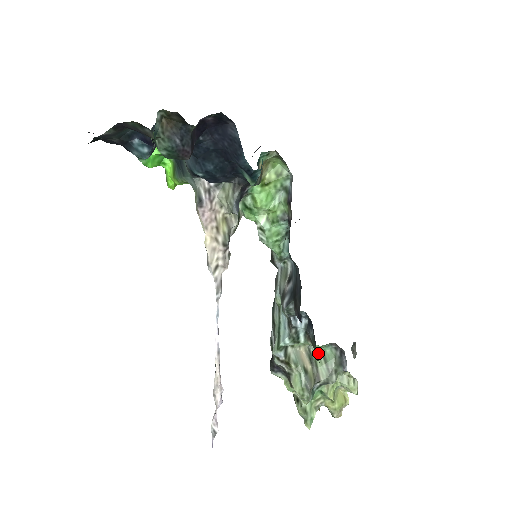
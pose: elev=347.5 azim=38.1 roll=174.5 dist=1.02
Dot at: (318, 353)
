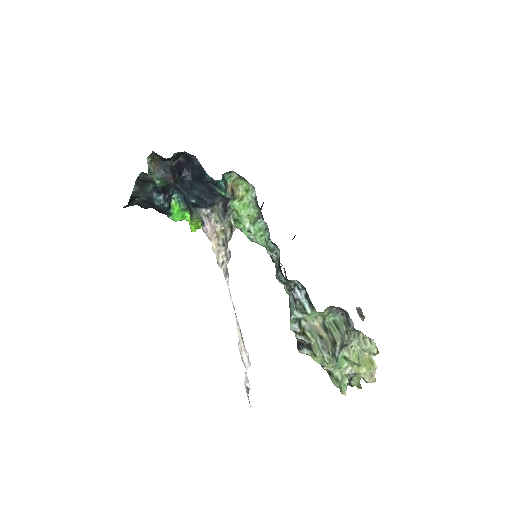
Dot at: (331, 324)
